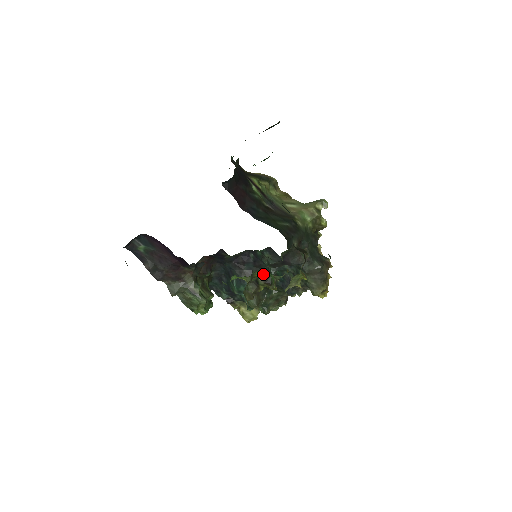
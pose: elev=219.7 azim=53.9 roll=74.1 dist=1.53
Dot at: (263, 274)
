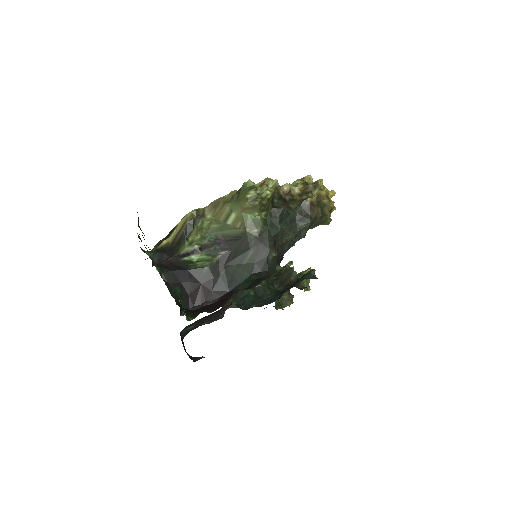
Dot at: occluded
